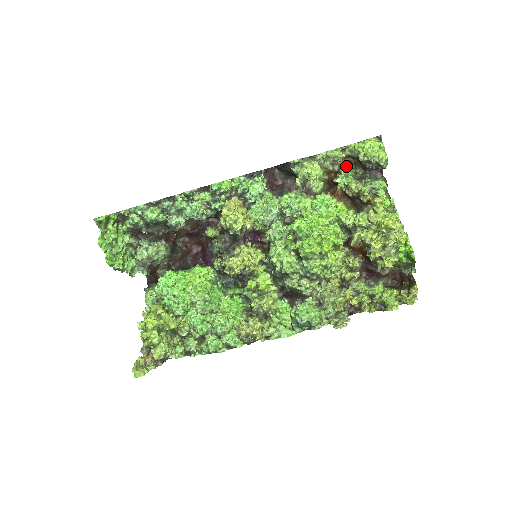
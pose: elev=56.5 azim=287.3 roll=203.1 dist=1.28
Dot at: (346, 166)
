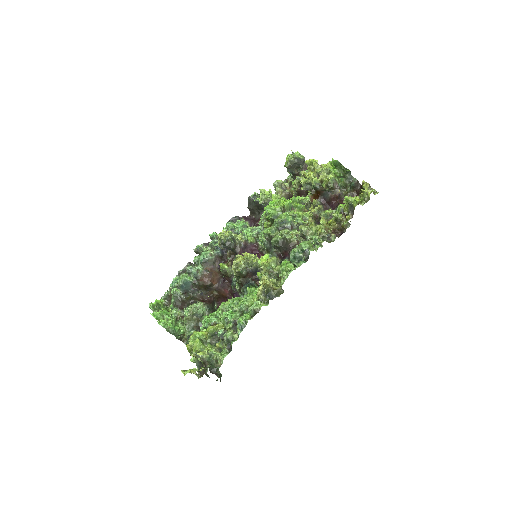
Dot at: occluded
